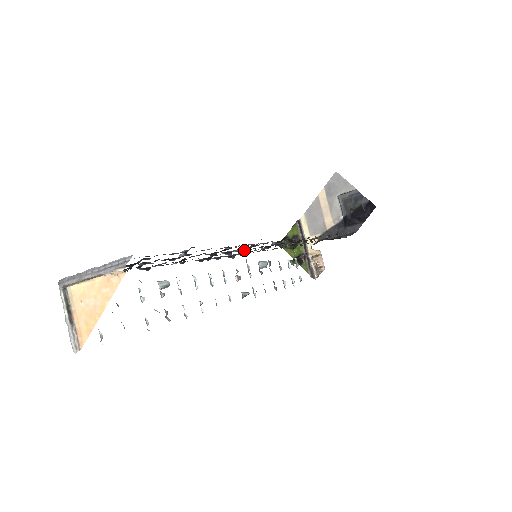
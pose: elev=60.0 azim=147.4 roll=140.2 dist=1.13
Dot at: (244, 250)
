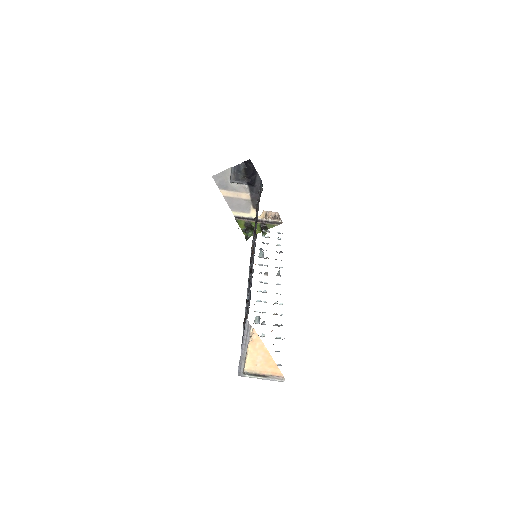
Dot at: occluded
